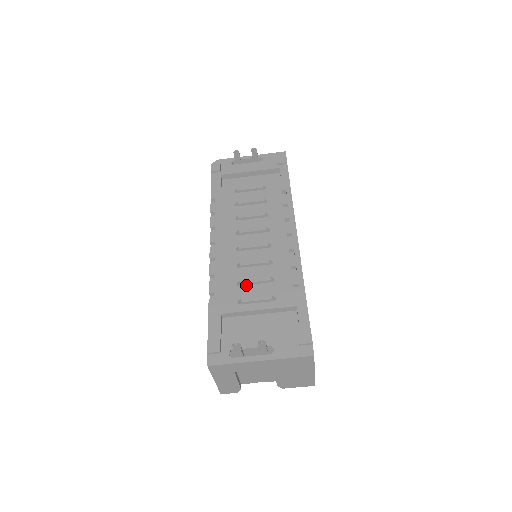
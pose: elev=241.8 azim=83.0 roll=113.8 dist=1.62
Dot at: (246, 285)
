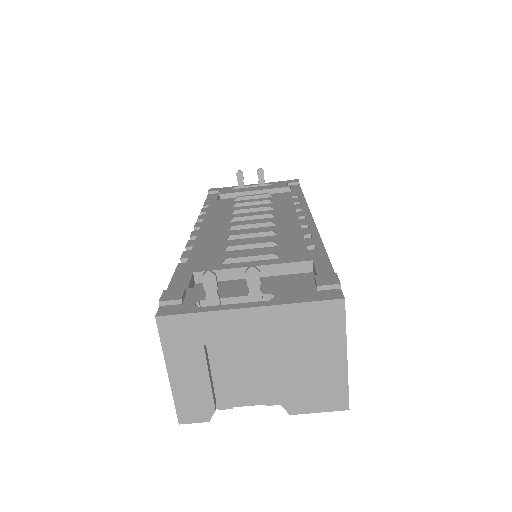
Dot at: (237, 250)
